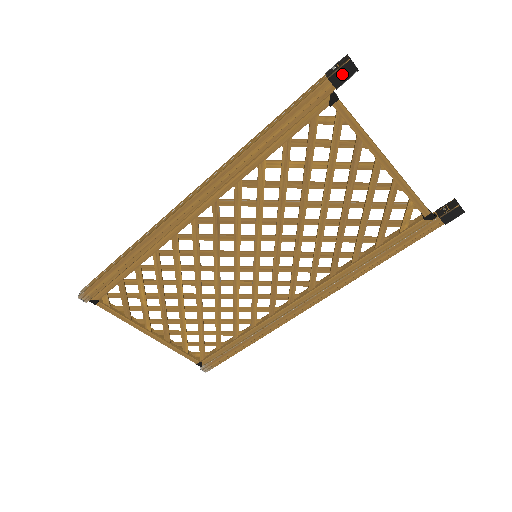
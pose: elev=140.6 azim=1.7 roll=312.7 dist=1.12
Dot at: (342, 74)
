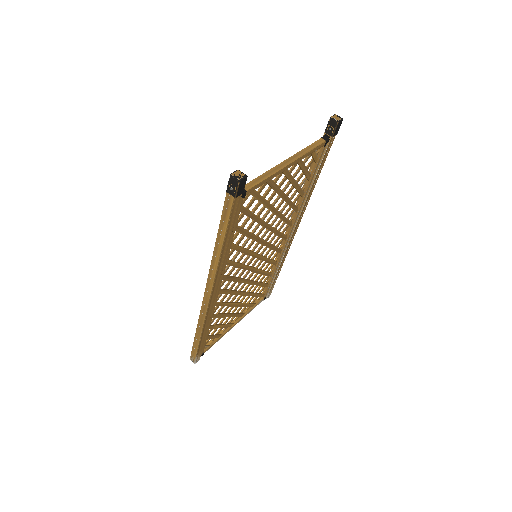
Dot at: (241, 188)
